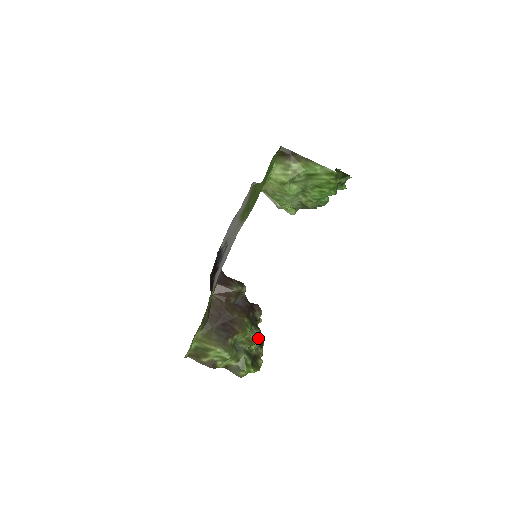
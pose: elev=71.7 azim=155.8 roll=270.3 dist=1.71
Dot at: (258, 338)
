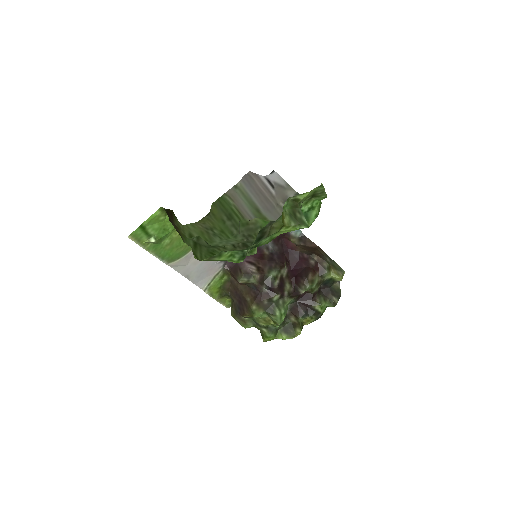
Dot at: (275, 321)
